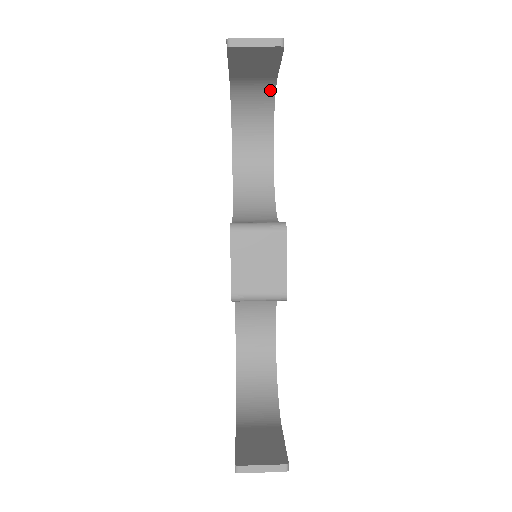
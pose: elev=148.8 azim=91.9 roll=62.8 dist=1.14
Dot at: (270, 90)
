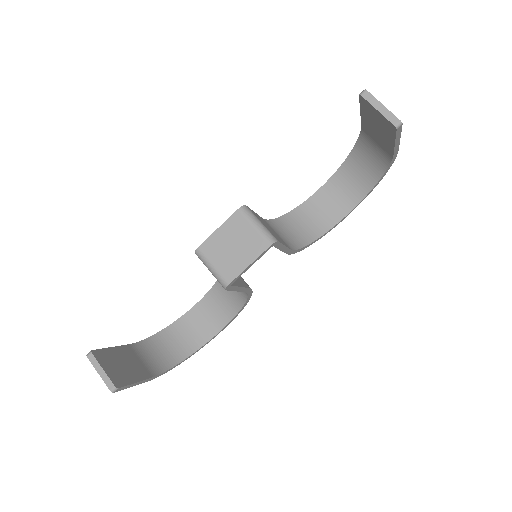
Dot at: (385, 163)
